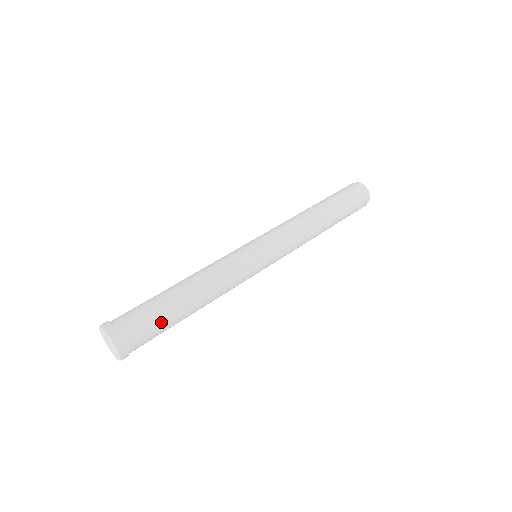
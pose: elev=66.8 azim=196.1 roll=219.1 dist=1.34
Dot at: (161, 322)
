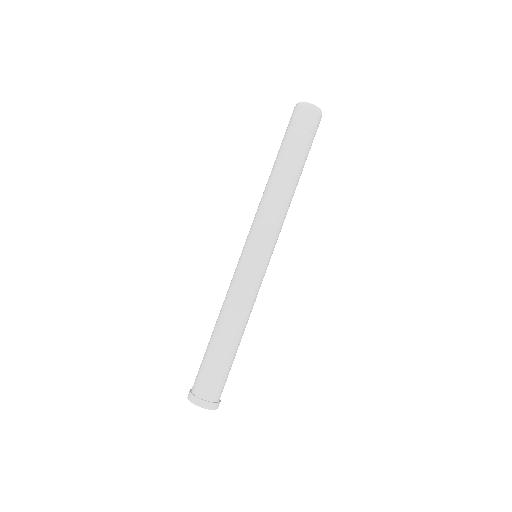
Dot at: (219, 368)
